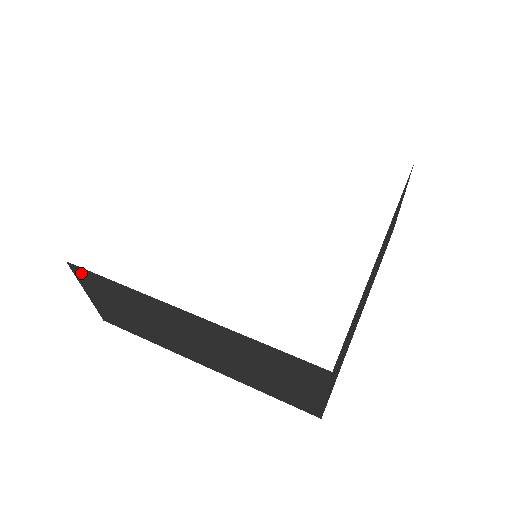
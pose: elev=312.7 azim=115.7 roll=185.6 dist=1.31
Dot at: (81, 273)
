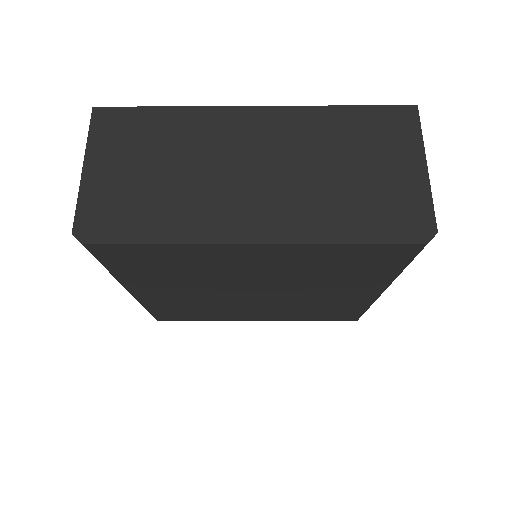
Dot at: (106, 119)
